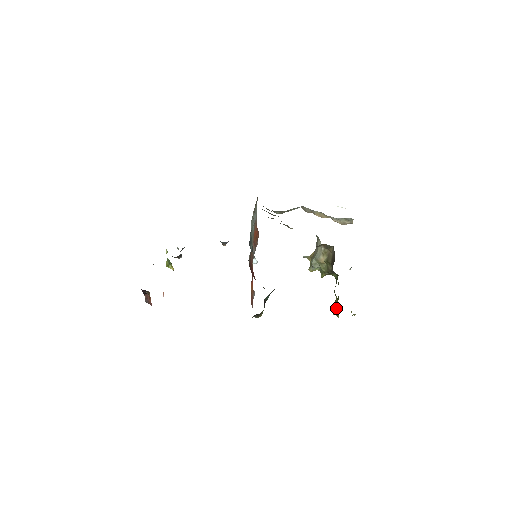
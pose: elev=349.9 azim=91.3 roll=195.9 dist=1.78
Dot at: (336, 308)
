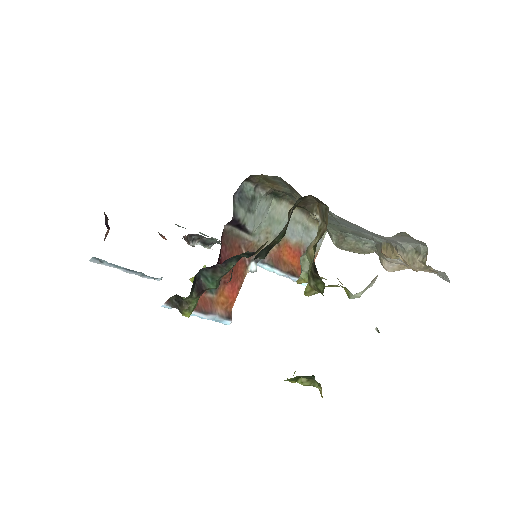
Dot at: occluded
